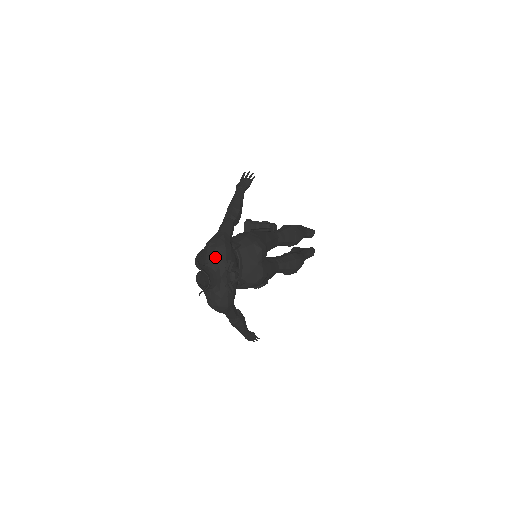
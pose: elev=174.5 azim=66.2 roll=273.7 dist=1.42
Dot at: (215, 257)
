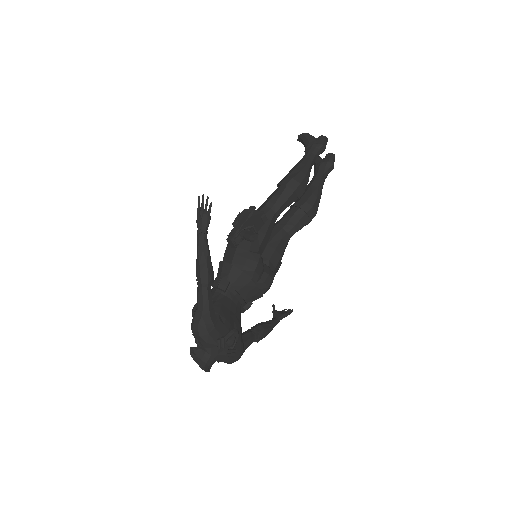
Dot at: (203, 343)
